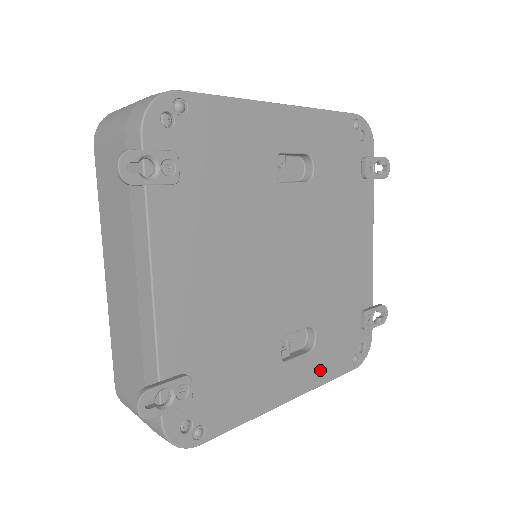
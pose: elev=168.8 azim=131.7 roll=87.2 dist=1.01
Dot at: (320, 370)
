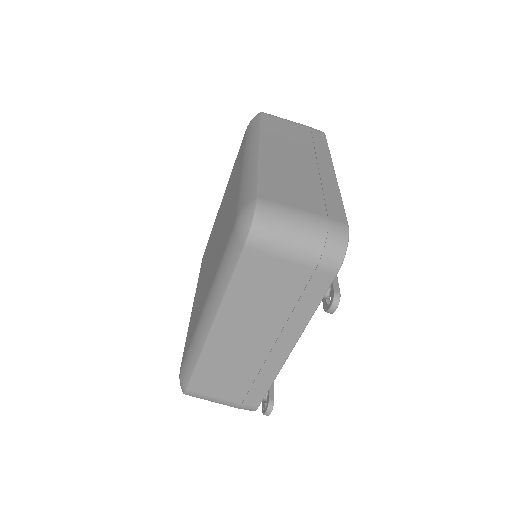
Dot at: occluded
